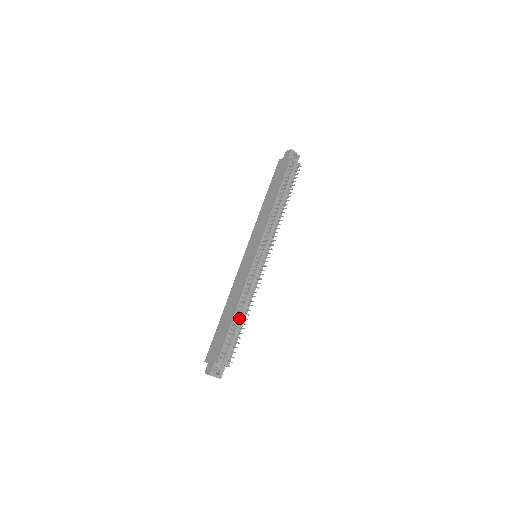
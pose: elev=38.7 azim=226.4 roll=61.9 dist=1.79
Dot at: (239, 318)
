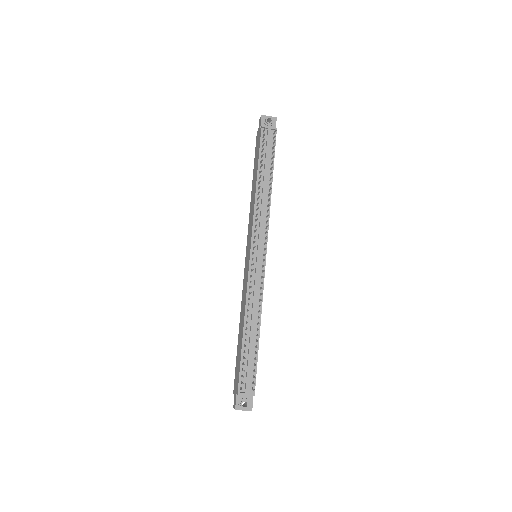
Dot at: (250, 336)
